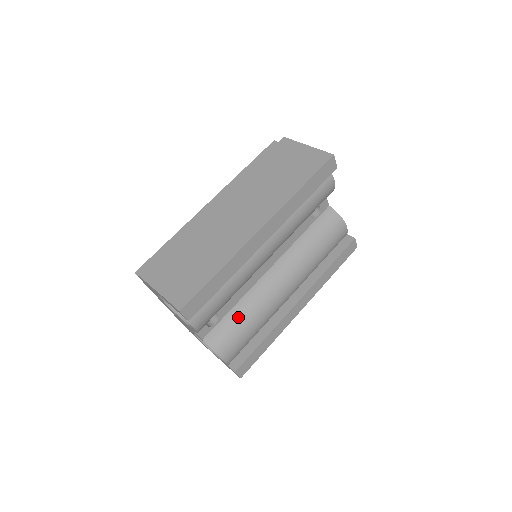
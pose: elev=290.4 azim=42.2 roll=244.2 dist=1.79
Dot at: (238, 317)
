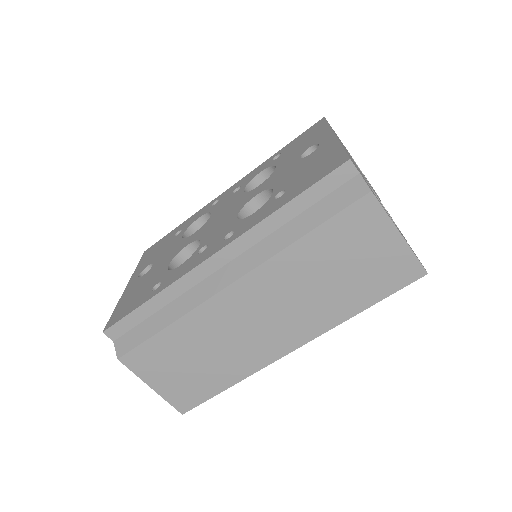
Dot at: occluded
